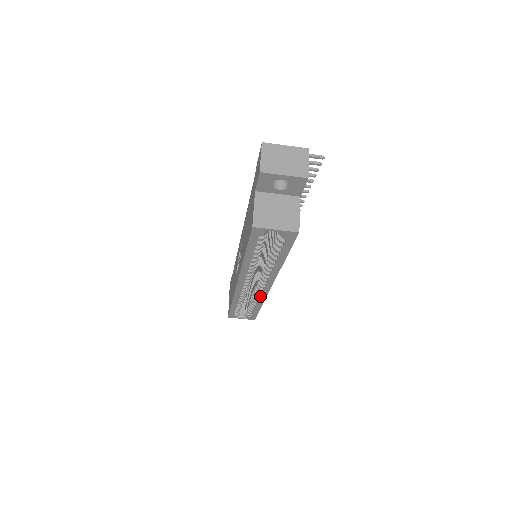
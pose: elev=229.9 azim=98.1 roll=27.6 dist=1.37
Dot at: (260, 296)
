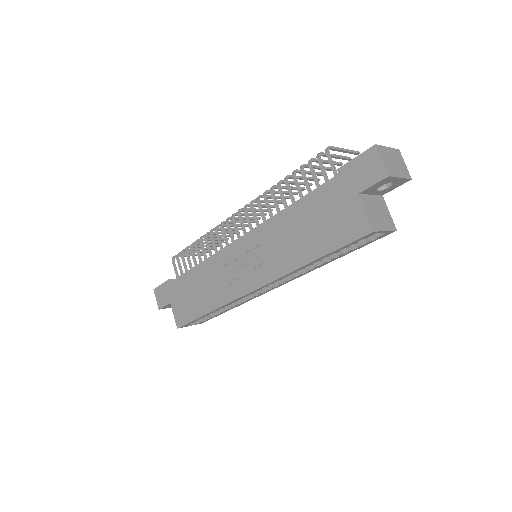
Dot at: (254, 297)
